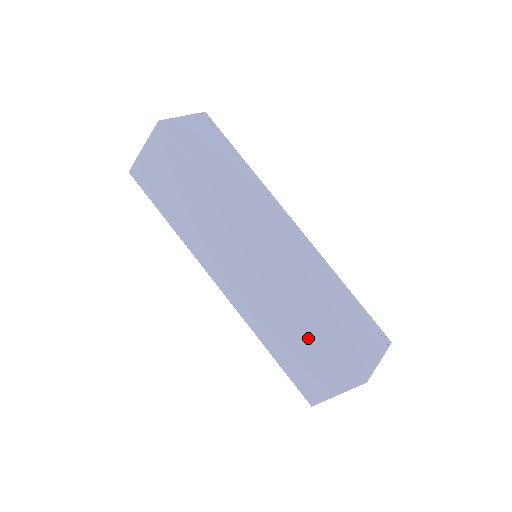
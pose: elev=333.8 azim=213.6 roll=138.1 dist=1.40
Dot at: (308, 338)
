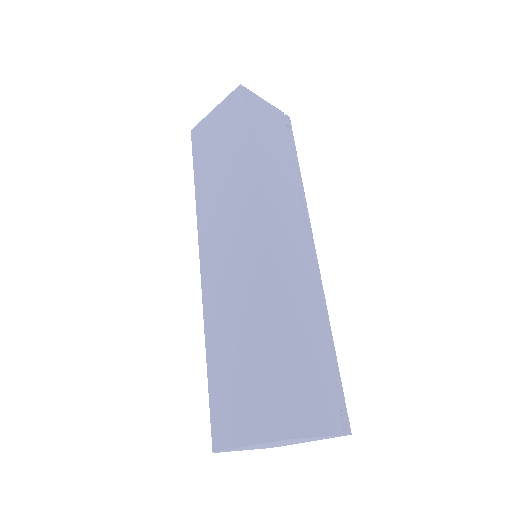
Dot at: (254, 353)
